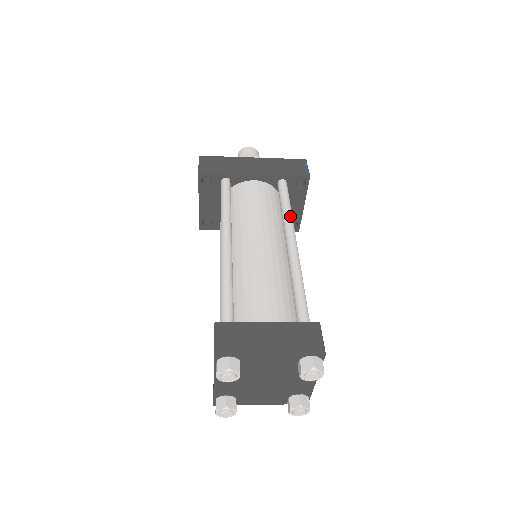
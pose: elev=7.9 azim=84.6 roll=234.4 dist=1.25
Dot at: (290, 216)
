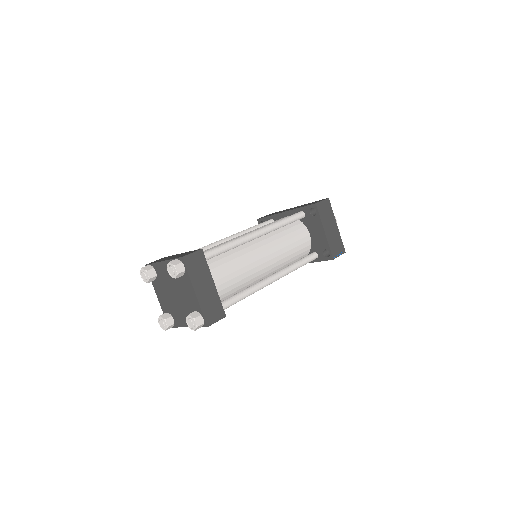
Dot at: (275, 223)
